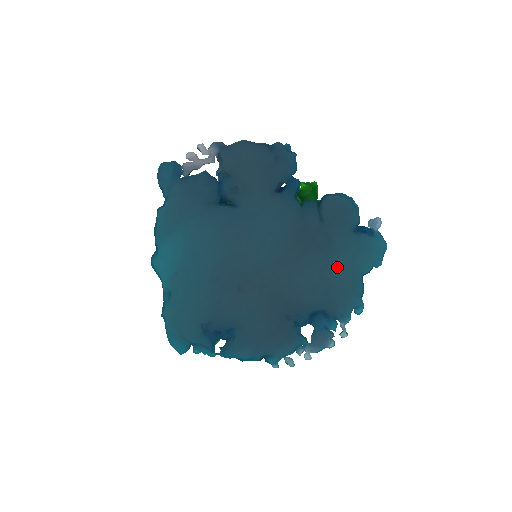
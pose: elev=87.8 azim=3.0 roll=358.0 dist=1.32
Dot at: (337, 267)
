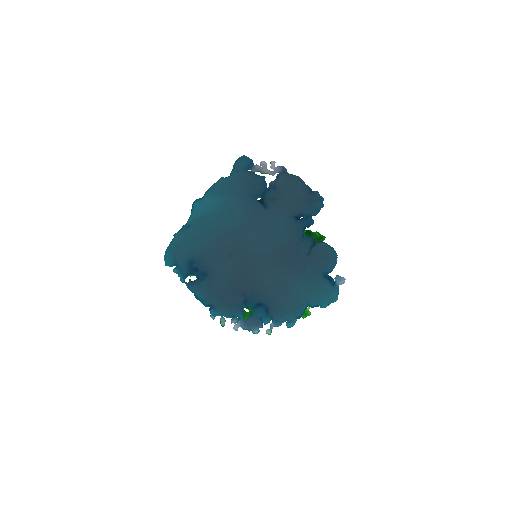
Dot at: (297, 287)
